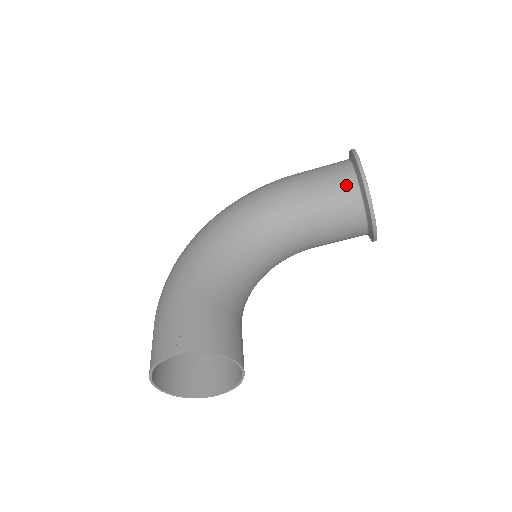
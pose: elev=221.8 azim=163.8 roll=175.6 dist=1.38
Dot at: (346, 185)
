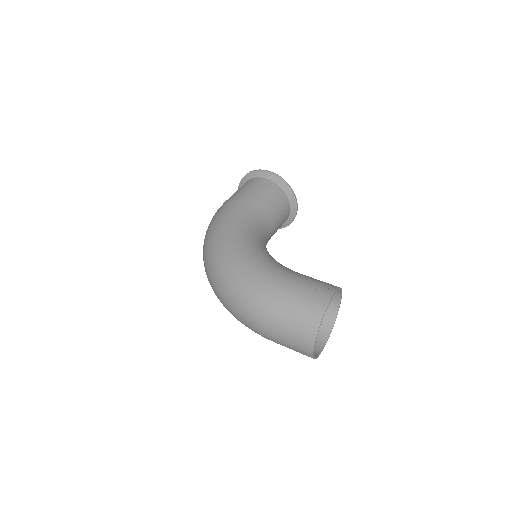
Dot at: (274, 188)
